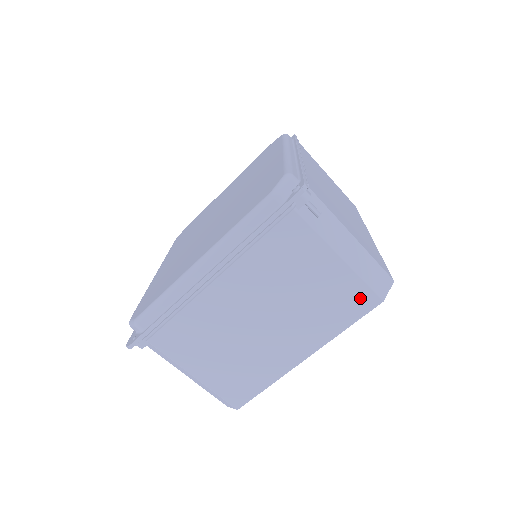
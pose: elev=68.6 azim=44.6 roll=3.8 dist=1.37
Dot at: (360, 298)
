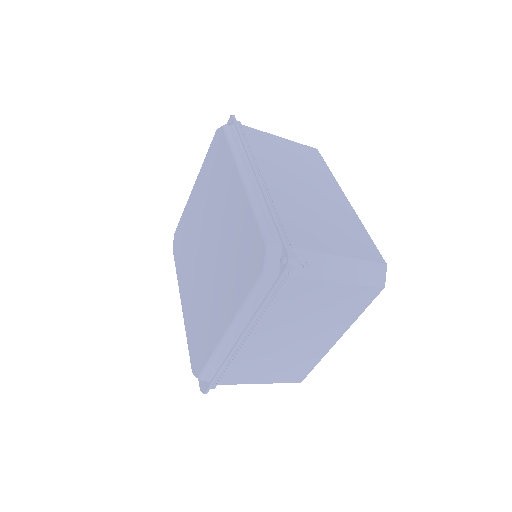
Dot at: (366, 294)
